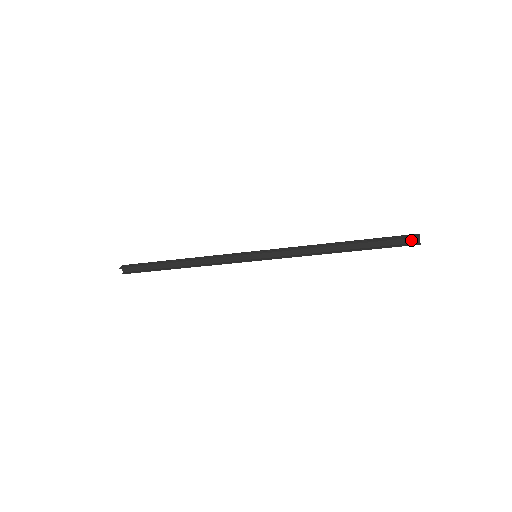
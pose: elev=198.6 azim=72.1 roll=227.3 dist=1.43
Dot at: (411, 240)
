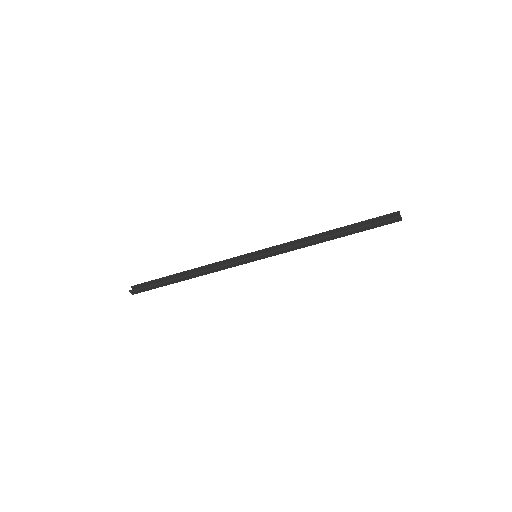
Dot at: (393, 218)
